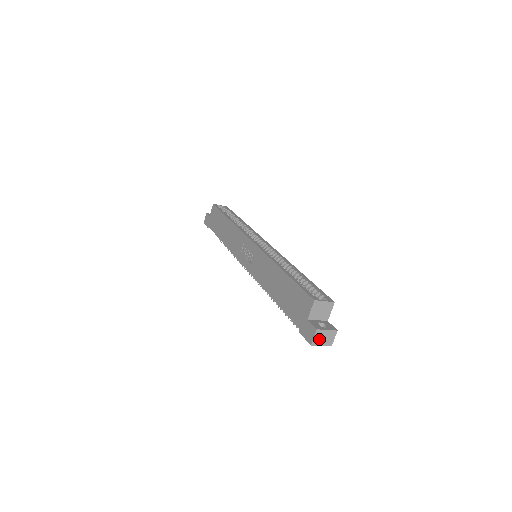
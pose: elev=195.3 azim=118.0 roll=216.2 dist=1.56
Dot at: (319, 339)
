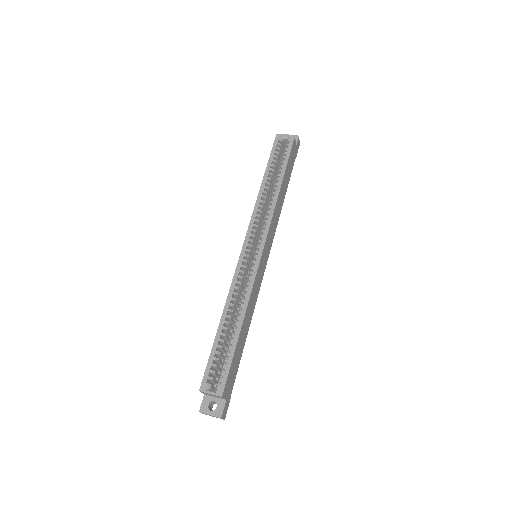
Dot at: occluded
